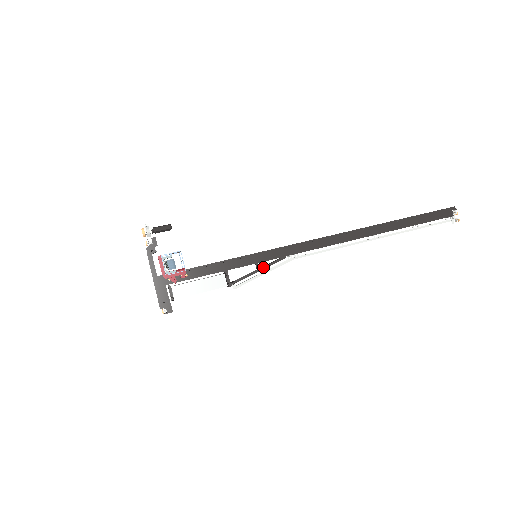
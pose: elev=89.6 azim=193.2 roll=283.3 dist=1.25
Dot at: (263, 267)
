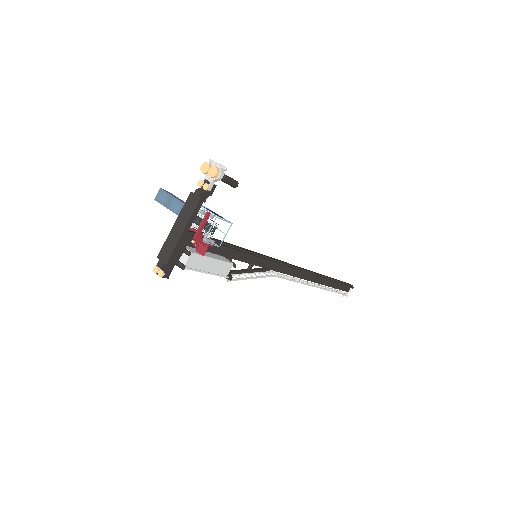
Dot at: (254, 270)
